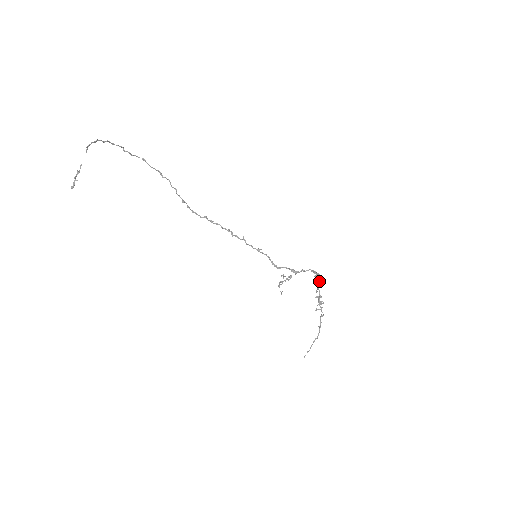
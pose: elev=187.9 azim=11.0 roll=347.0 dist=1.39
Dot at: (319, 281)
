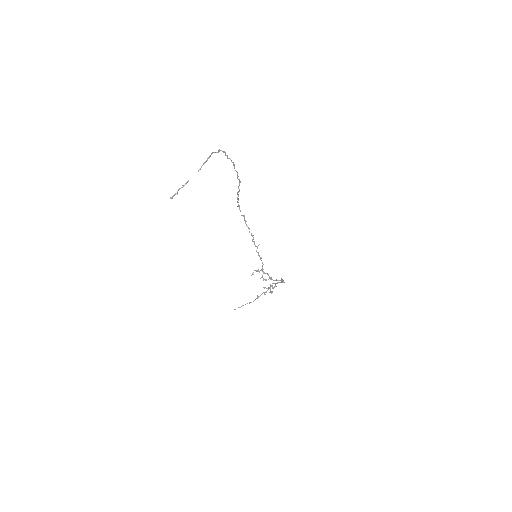
Dot at: occluded
